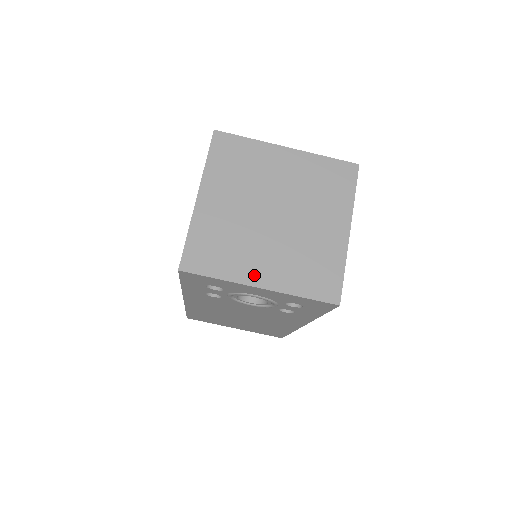
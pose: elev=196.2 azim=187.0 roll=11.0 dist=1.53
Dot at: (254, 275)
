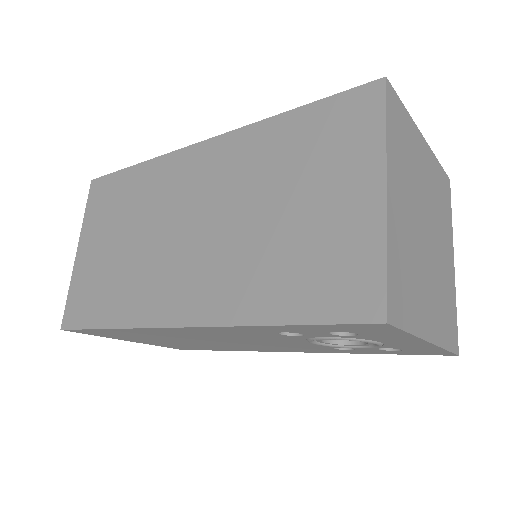
Dot at: (427, 324)
